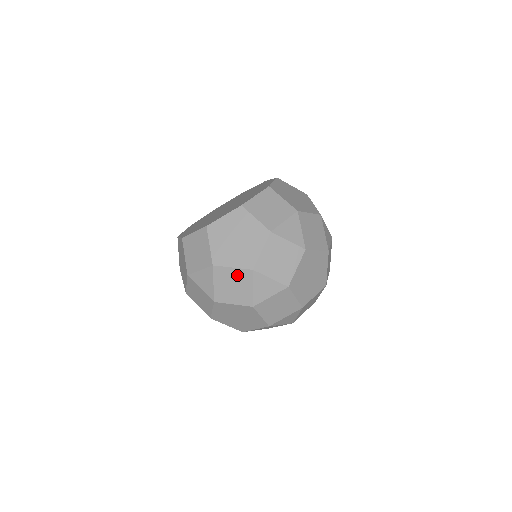
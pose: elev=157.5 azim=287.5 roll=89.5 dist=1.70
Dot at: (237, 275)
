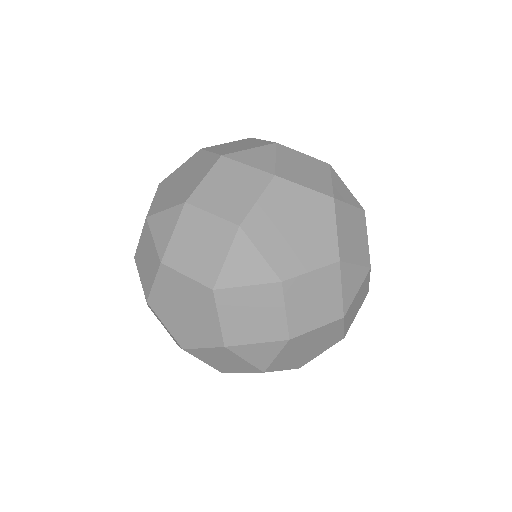
Dot at: occluded
